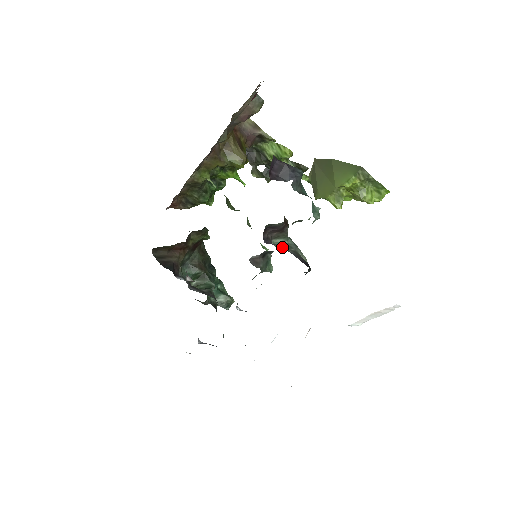
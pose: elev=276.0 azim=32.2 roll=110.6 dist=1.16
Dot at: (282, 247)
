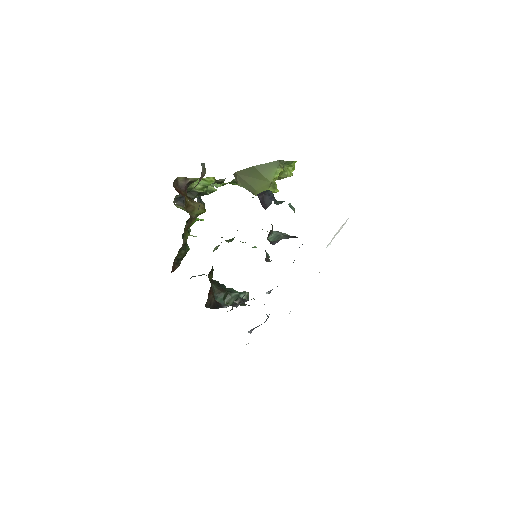
Dot at: (275, 239)
